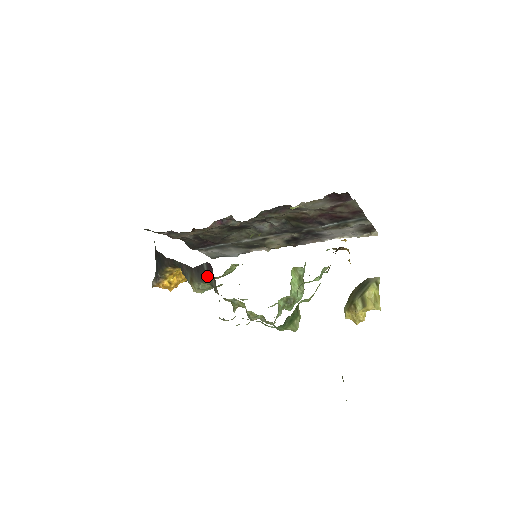
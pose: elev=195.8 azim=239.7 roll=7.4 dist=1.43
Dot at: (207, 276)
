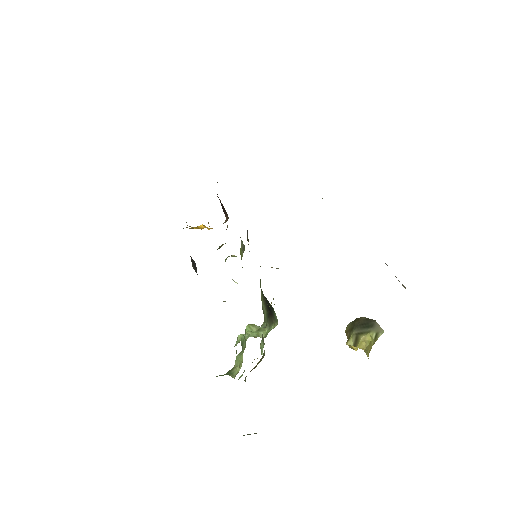
Dot at: occluded
